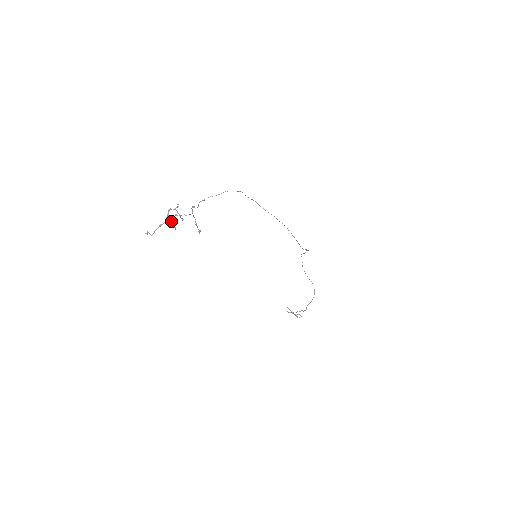
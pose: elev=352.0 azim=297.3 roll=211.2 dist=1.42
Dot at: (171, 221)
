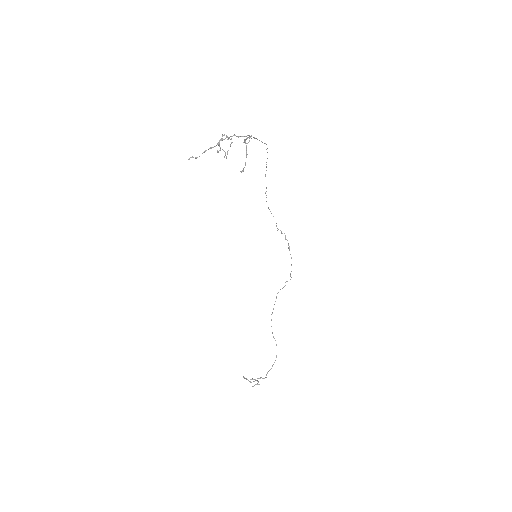
Dot at: occluded
